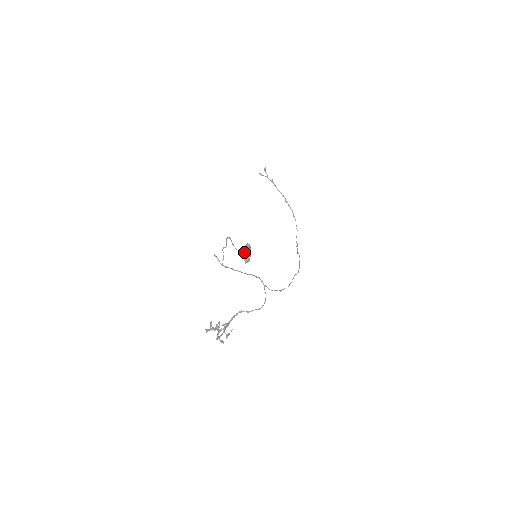
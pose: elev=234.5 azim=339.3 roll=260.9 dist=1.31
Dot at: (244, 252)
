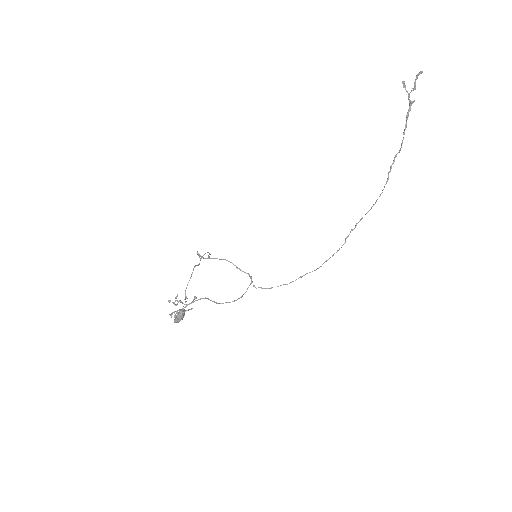
Dot at: (176, 315)
